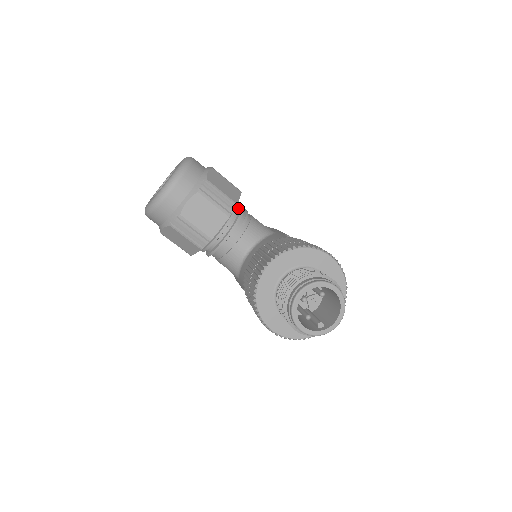
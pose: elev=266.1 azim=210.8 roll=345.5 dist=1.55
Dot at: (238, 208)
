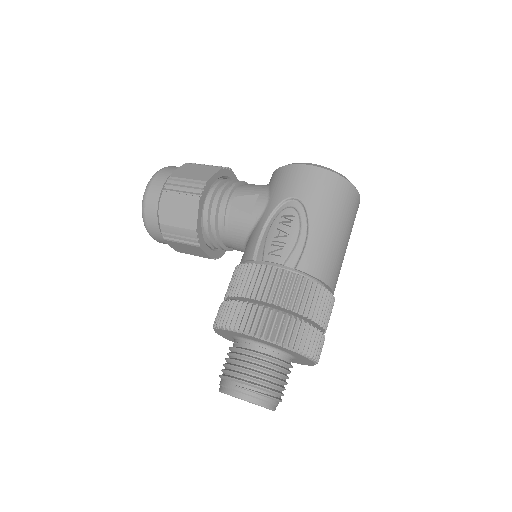
Dot at: (212, 212)
